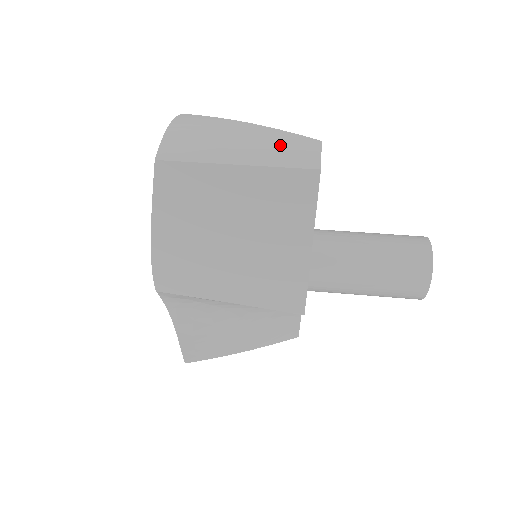
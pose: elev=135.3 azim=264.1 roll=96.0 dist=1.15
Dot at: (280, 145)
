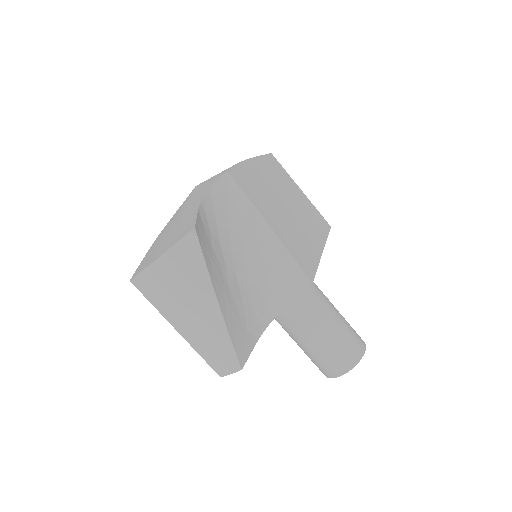
Dot at: (212, 348)
